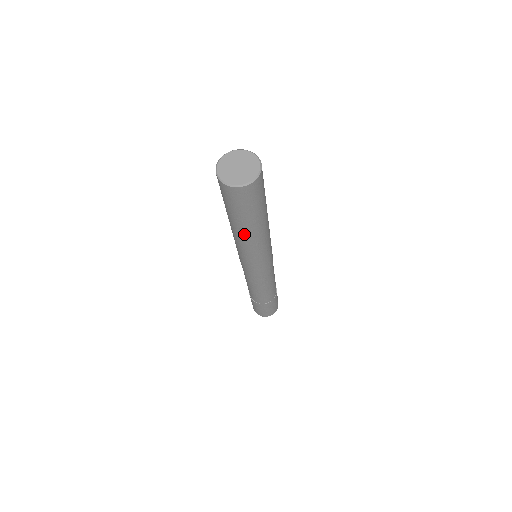
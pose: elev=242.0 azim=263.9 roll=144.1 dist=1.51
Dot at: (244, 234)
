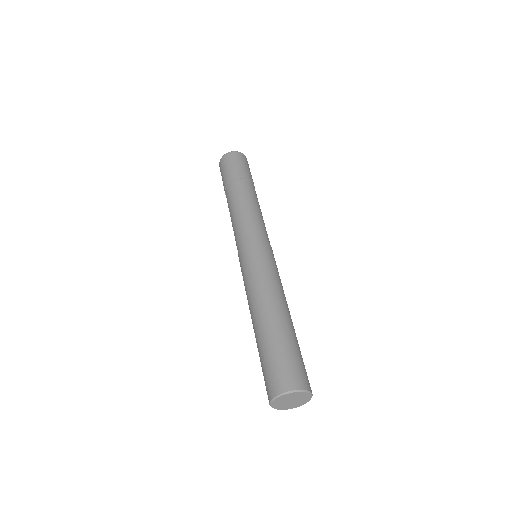
Dot at: occluded
